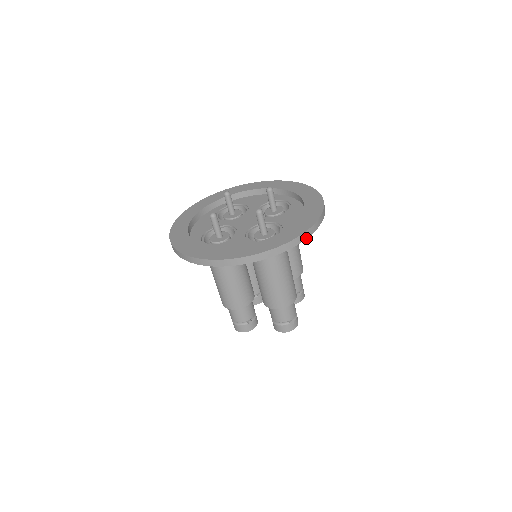
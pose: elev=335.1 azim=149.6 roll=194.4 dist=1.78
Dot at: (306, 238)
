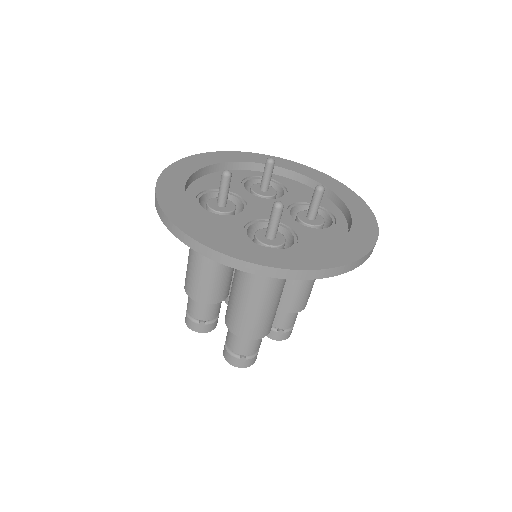
Dot at: (308, 278)
